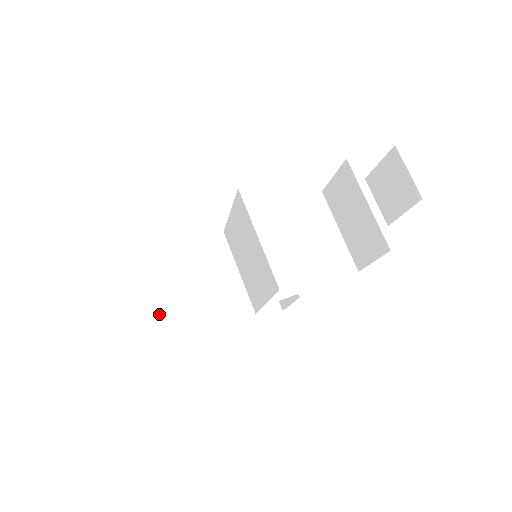
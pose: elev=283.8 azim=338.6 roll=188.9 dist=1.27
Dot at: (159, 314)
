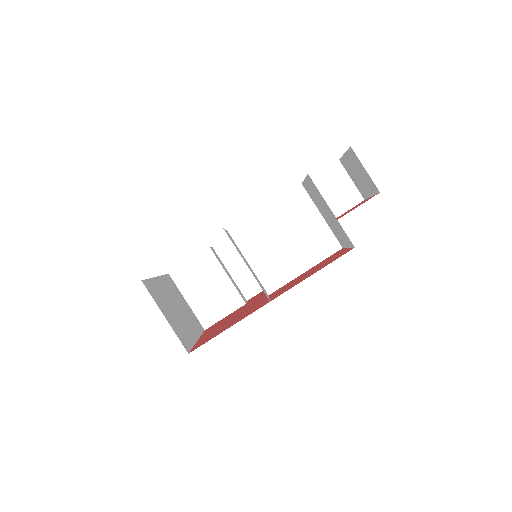
Dot at: (199, 301)
